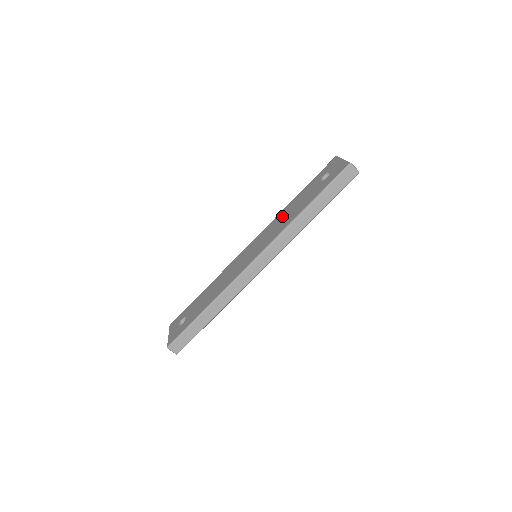
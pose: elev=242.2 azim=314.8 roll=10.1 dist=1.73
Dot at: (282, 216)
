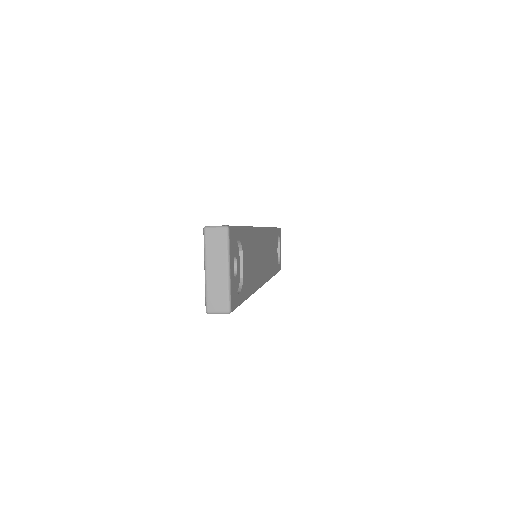
Dot at: occluded
